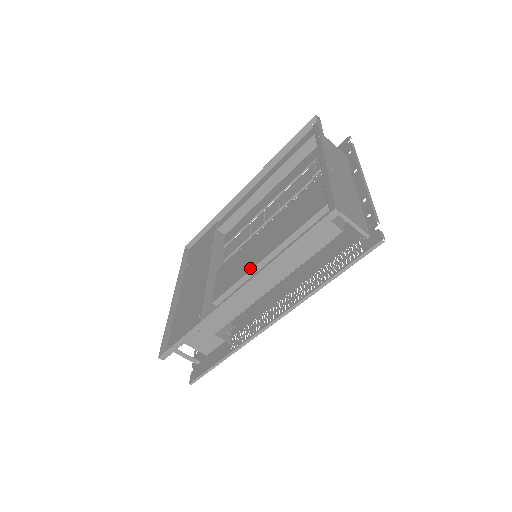
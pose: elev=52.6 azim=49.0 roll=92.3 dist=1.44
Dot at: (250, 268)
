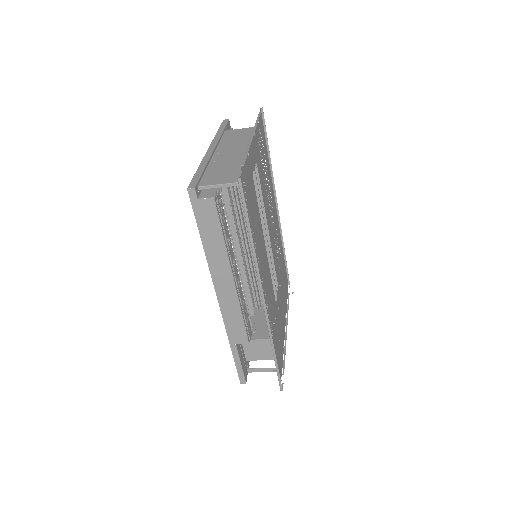
Dot at: (240, 270)
